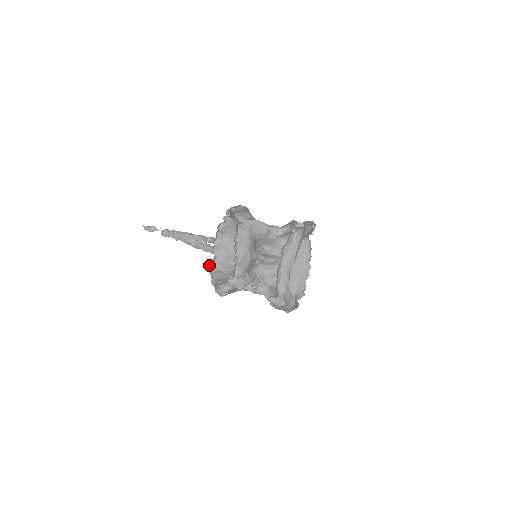
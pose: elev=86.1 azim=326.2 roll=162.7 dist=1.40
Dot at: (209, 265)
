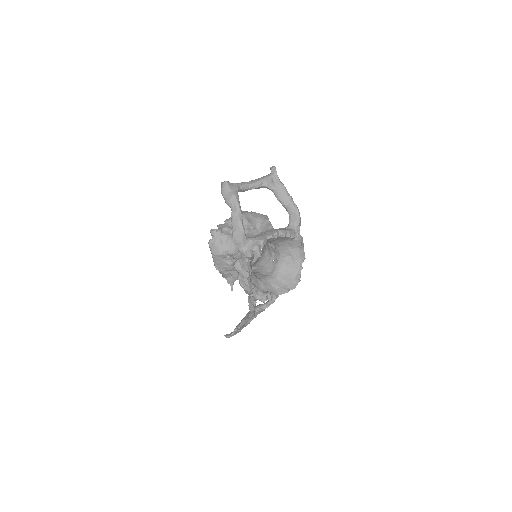
Dot at: occluded
